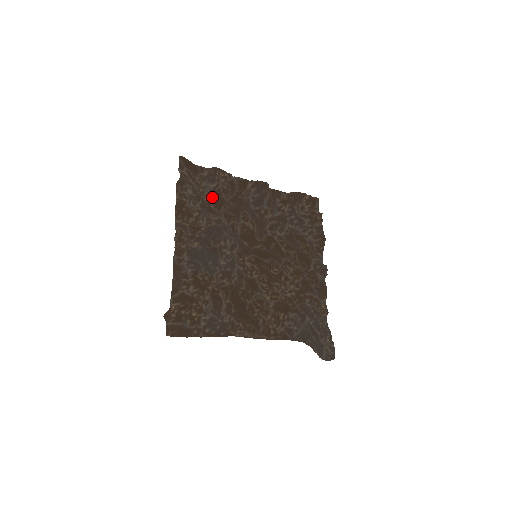
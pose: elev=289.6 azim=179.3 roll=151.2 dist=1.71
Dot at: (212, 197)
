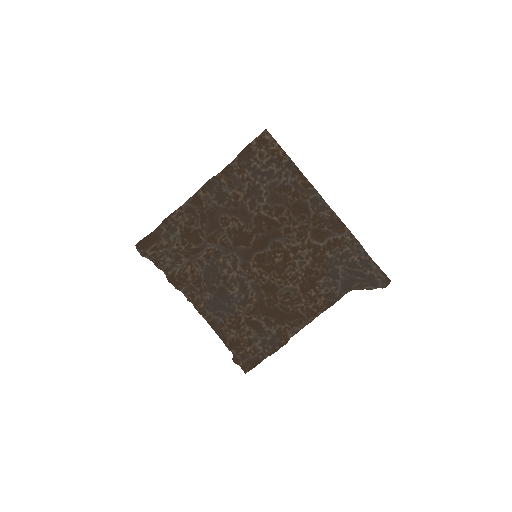
Dot at: (186, 241)
